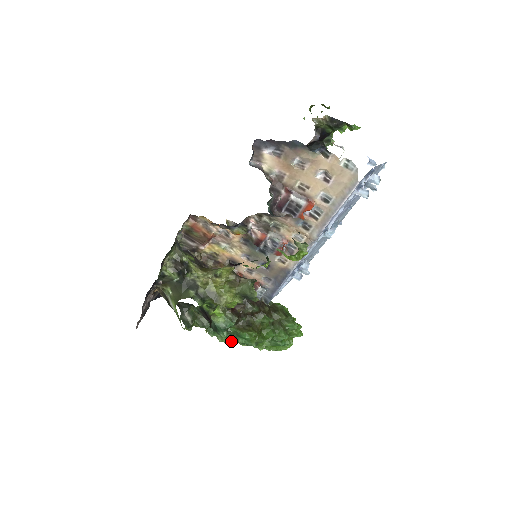
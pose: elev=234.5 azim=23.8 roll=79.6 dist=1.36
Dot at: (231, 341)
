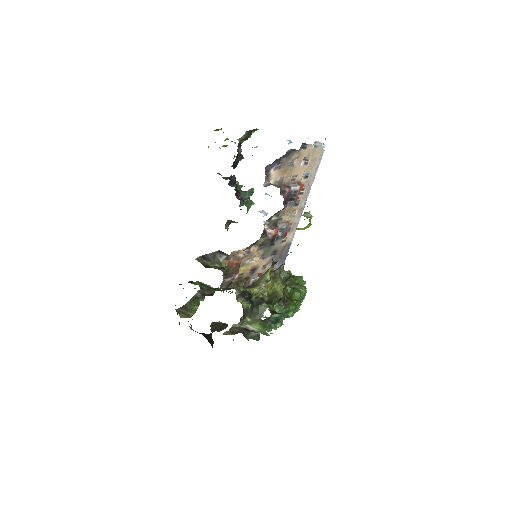
Dot at: (282, 322)
